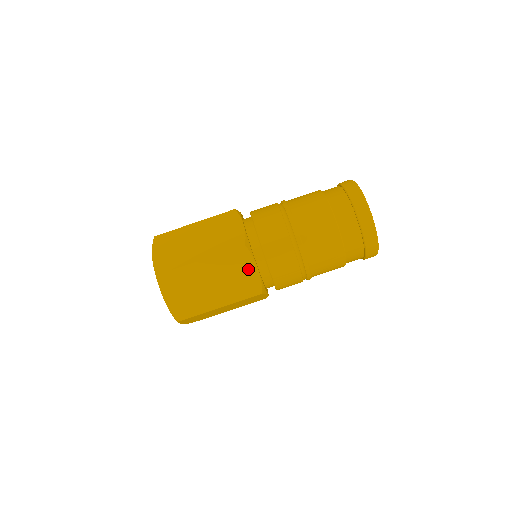
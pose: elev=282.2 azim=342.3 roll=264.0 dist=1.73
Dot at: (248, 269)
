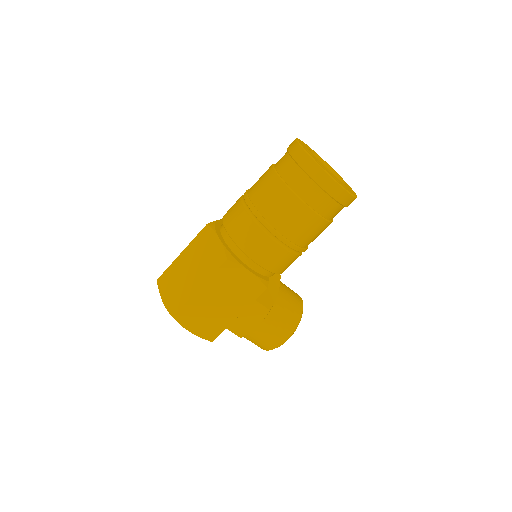
Dot at: (213, 243)
